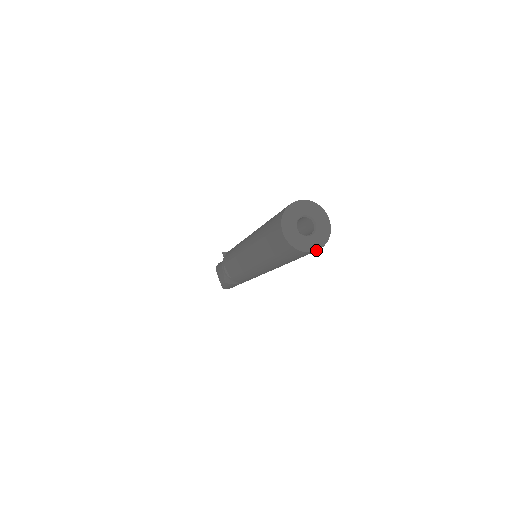
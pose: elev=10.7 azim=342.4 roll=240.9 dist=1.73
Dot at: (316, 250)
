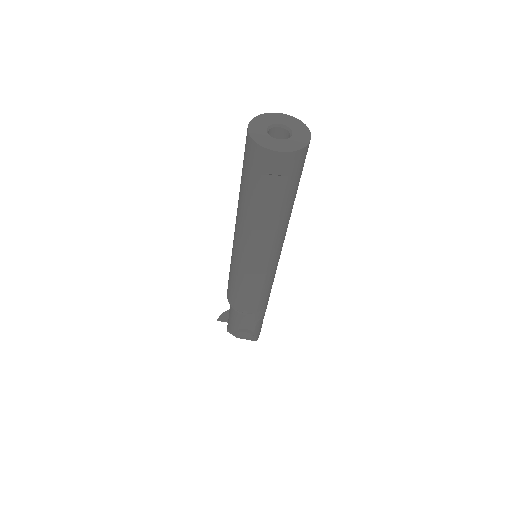
Dot at: (310, 137)
